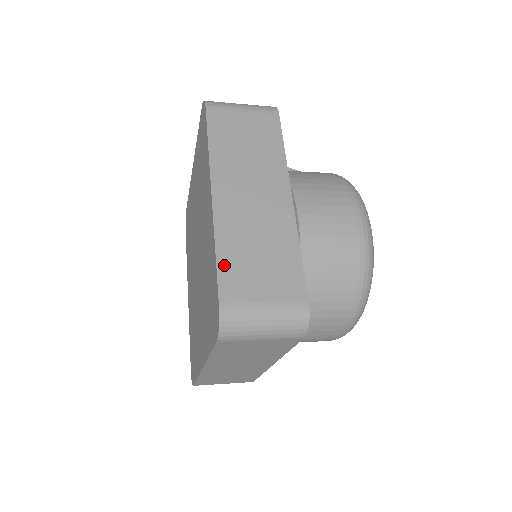
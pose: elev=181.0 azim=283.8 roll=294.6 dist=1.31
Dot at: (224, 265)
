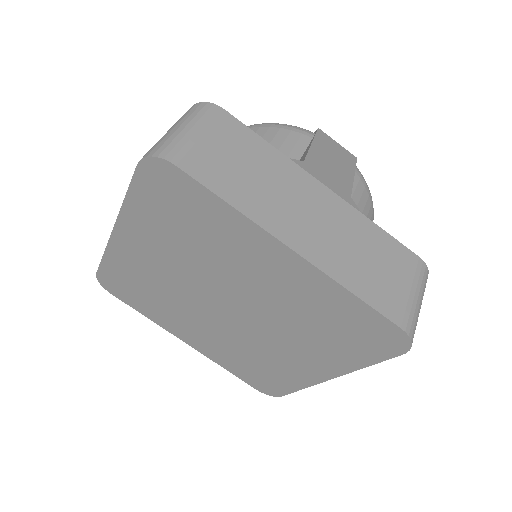
Dot at: occluded
